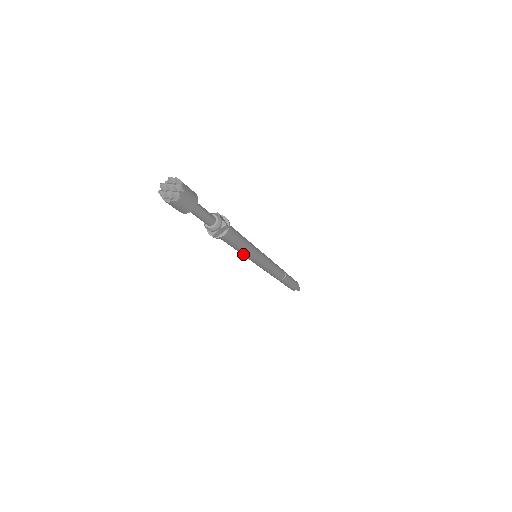
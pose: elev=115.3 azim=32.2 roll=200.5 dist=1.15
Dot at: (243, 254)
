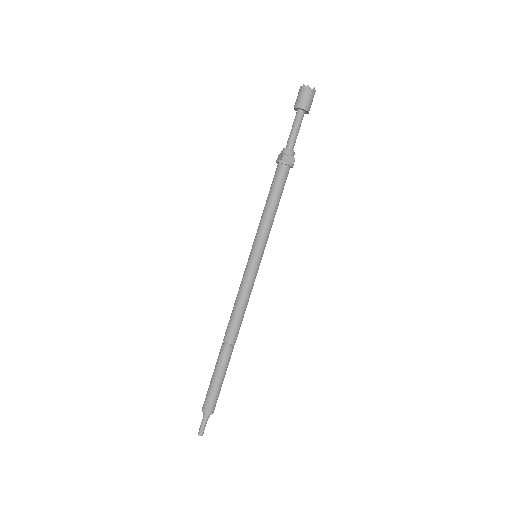
Dot at: (263, 224)
